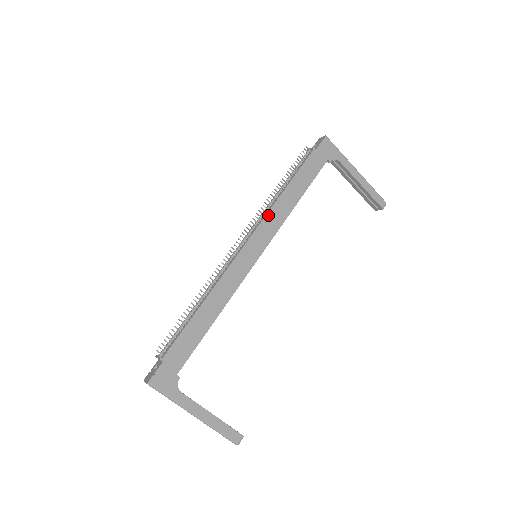
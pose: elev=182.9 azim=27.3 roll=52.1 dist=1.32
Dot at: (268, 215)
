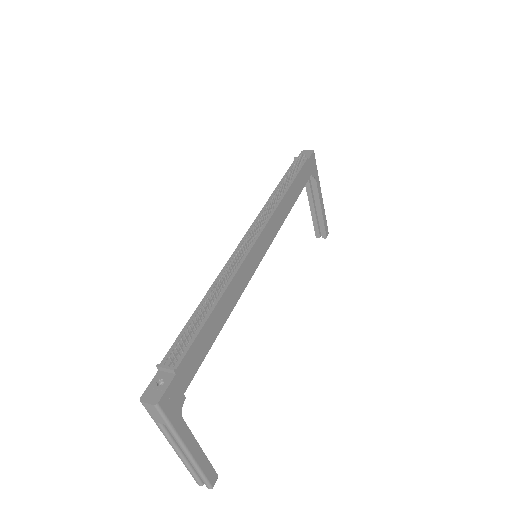
Dot at: (275, 213)
